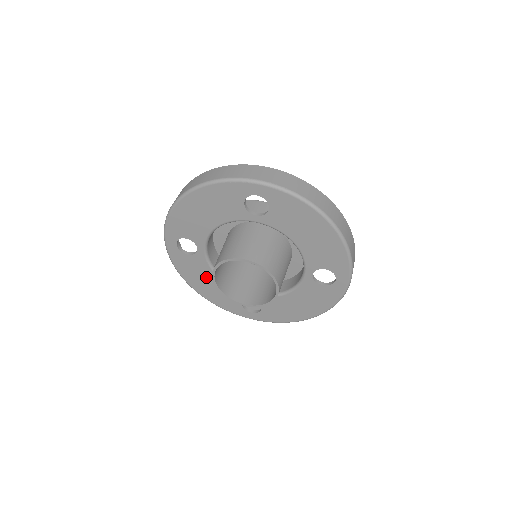
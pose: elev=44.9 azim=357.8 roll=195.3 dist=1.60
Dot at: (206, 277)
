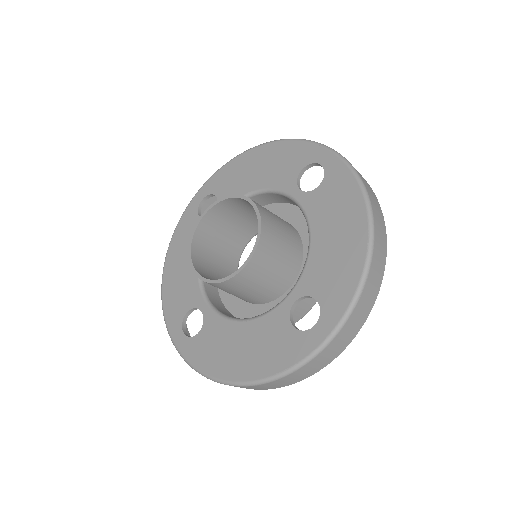
Dot at: occluded
